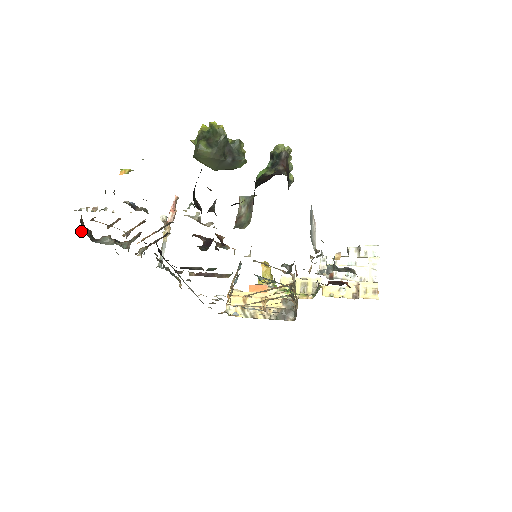
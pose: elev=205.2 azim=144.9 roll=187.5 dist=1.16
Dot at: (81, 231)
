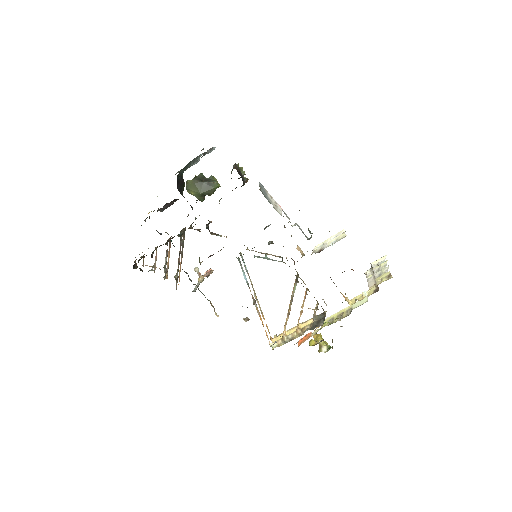
Dot at: (135, 268)
